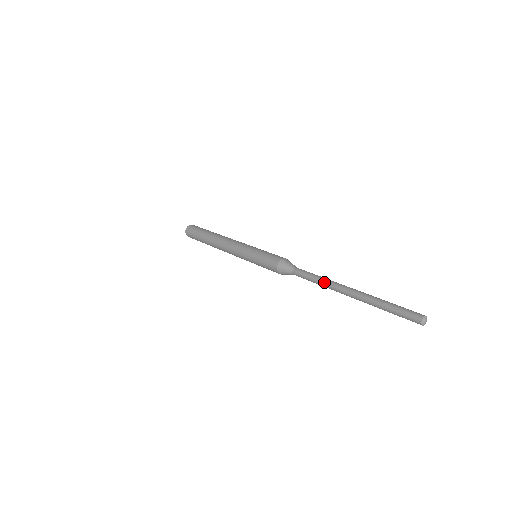
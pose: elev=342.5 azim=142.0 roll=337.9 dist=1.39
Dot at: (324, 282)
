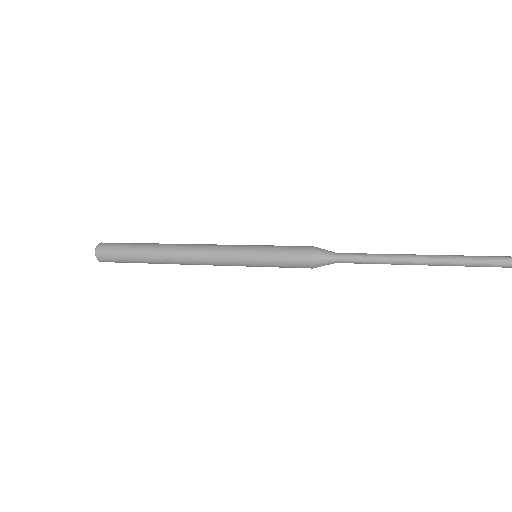
Dot at: (395, 254)
